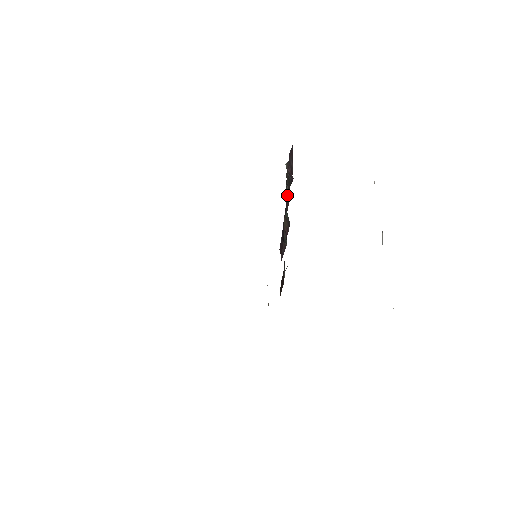
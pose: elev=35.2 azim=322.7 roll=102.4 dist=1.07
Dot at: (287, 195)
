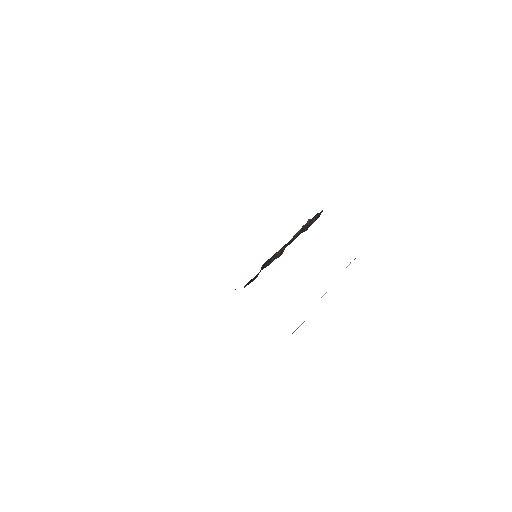
Dot at: (294, 237)
